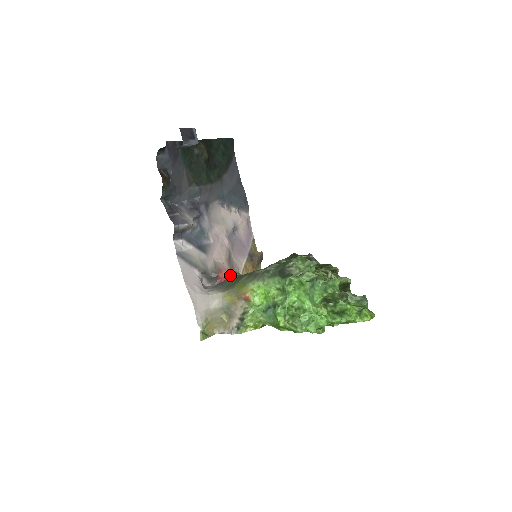
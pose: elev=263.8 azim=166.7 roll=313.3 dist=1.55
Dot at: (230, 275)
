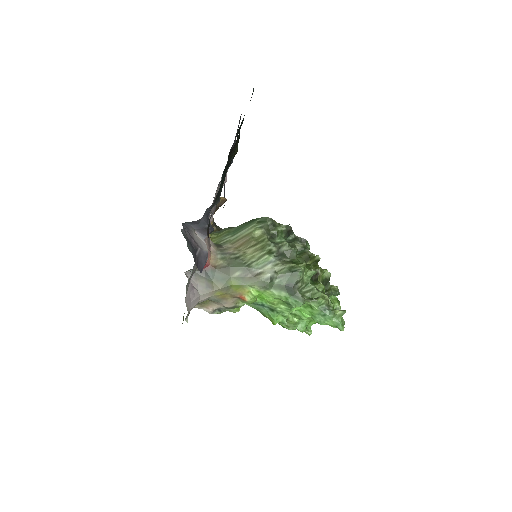
Dot at: (212, 258)
